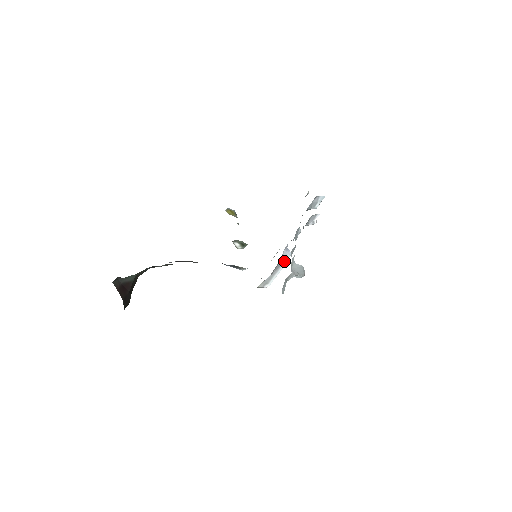
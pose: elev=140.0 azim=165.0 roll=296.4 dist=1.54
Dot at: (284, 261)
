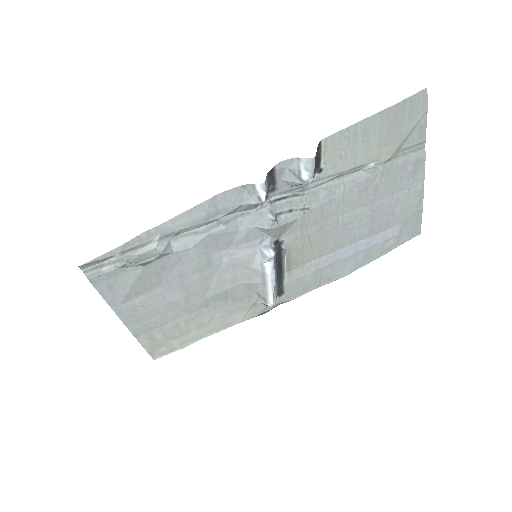
Dot at: (266, 266)
